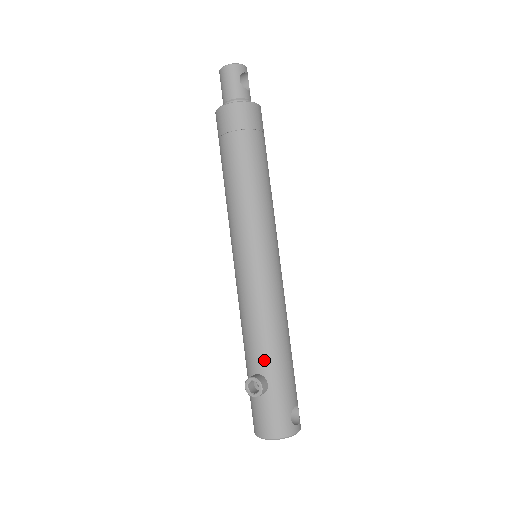
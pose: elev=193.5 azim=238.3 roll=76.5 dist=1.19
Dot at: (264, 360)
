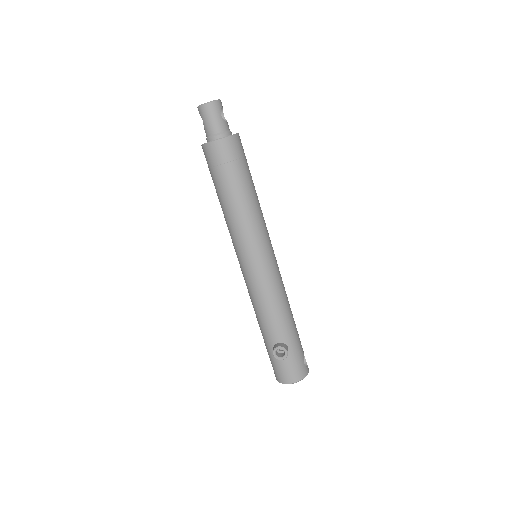
Dot at: (282, 332)
